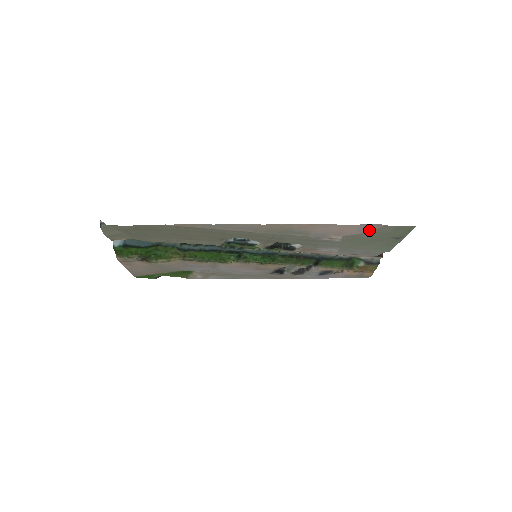
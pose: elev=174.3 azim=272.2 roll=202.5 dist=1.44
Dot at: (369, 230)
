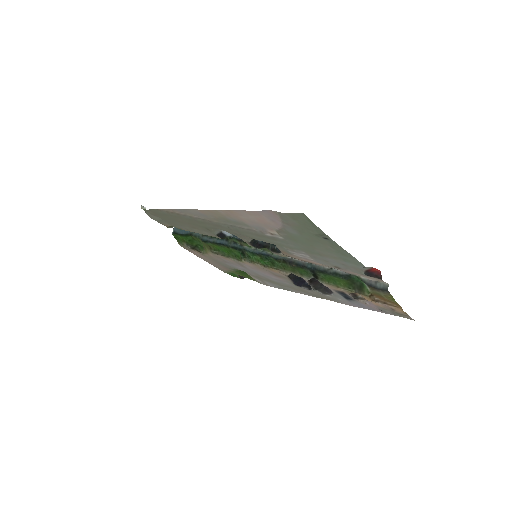
Dot at: (279, 221)
